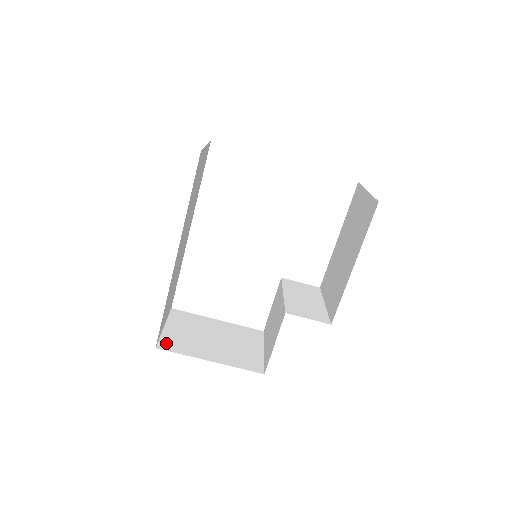
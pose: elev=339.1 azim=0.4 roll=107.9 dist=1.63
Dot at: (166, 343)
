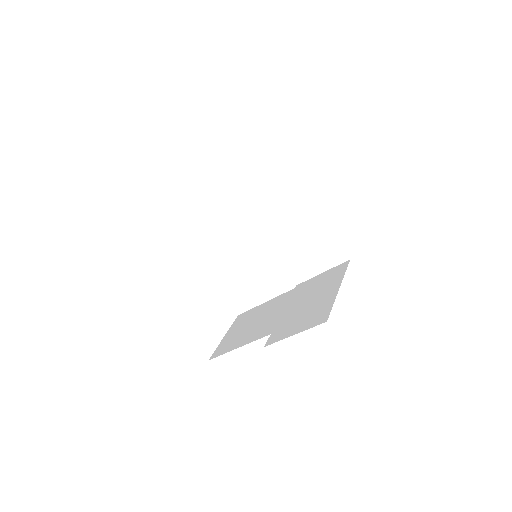
Dot at: occluded
